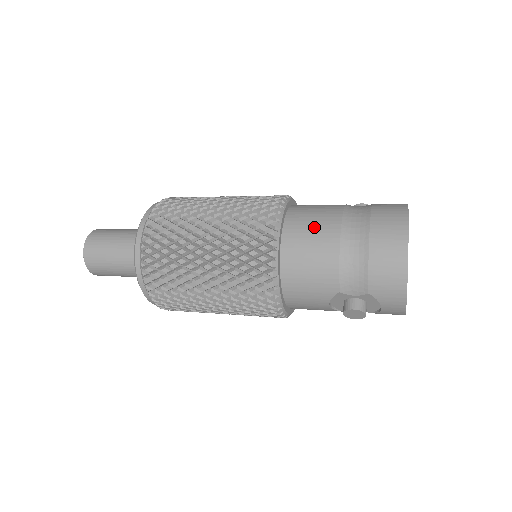
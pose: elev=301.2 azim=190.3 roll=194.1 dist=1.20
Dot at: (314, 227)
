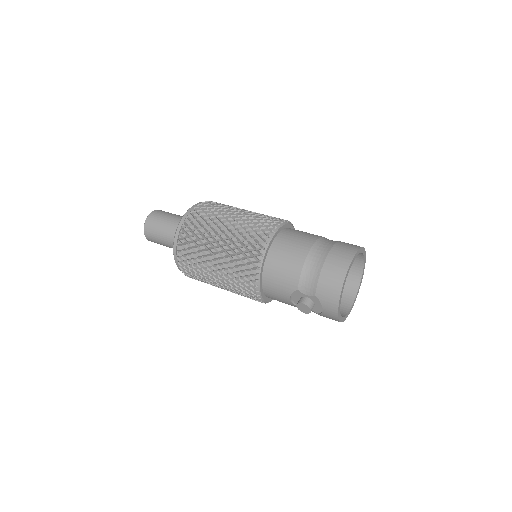
Dot at: (294, 243)
